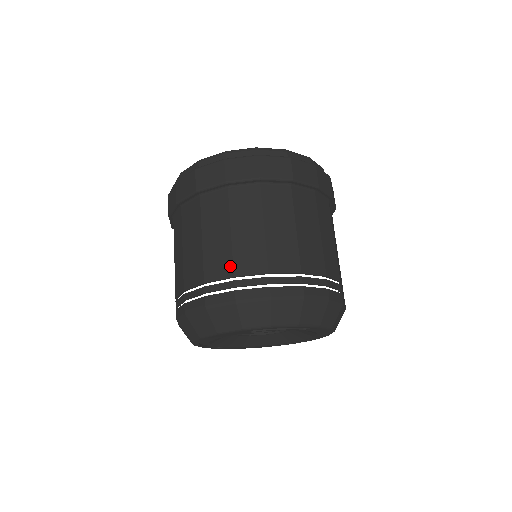
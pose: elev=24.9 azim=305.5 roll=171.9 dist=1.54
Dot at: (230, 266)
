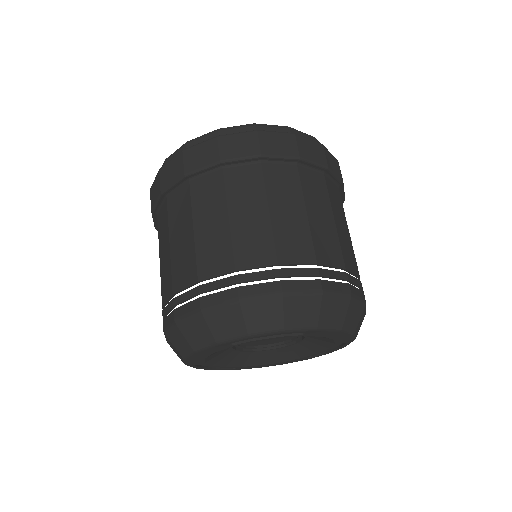
Dot at: (194, 270)
